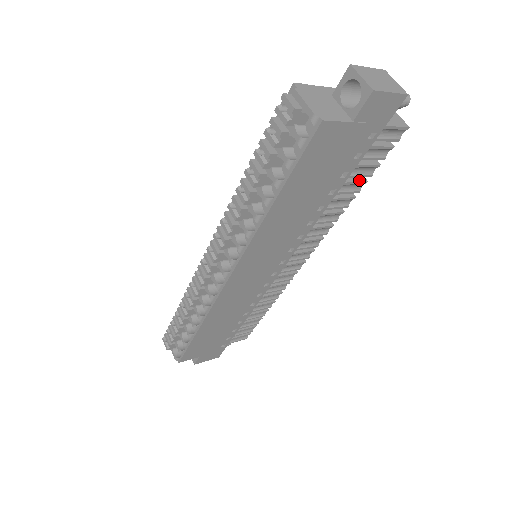
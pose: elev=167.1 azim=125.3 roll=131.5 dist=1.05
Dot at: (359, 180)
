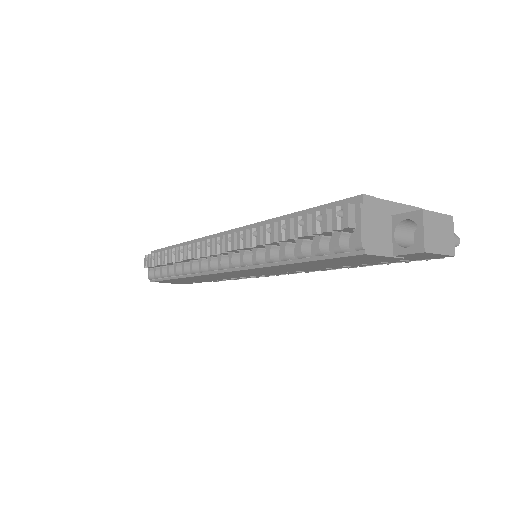
Dot at: occluded
